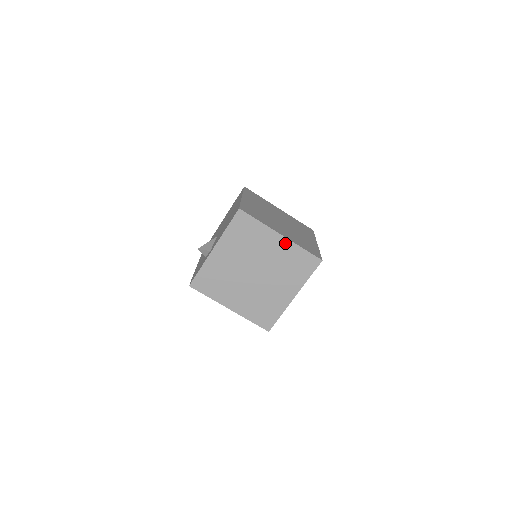
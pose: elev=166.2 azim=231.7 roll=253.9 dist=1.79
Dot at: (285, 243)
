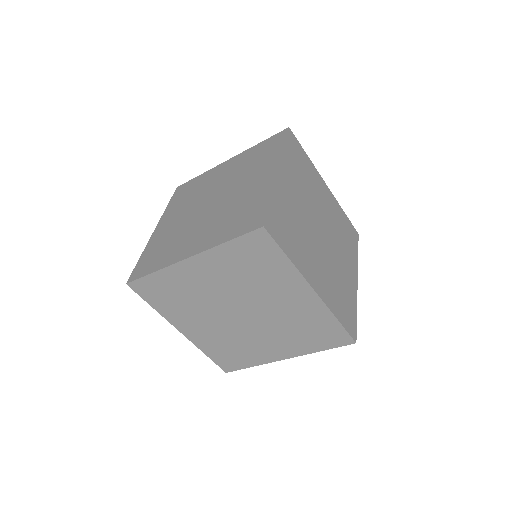
Dot at: (268, 181)
